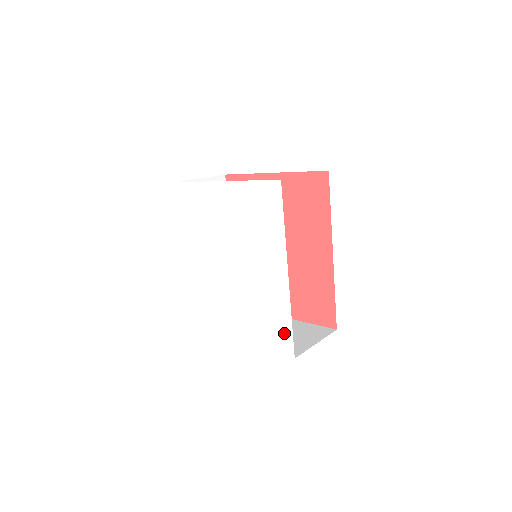
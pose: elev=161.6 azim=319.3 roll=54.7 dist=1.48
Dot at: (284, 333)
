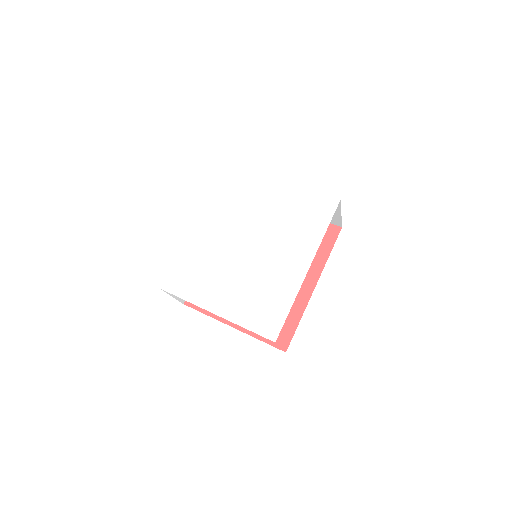
Dot at: (276, 317)
